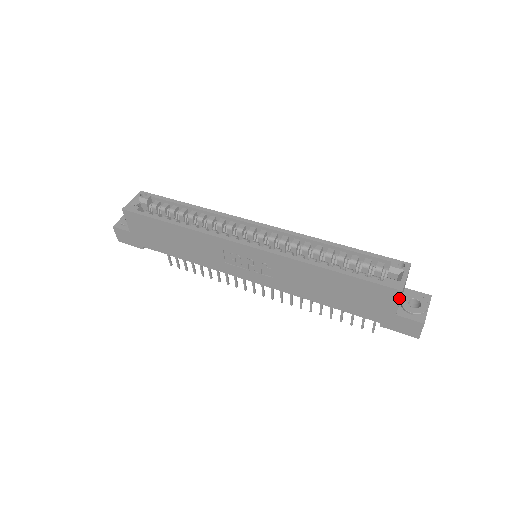
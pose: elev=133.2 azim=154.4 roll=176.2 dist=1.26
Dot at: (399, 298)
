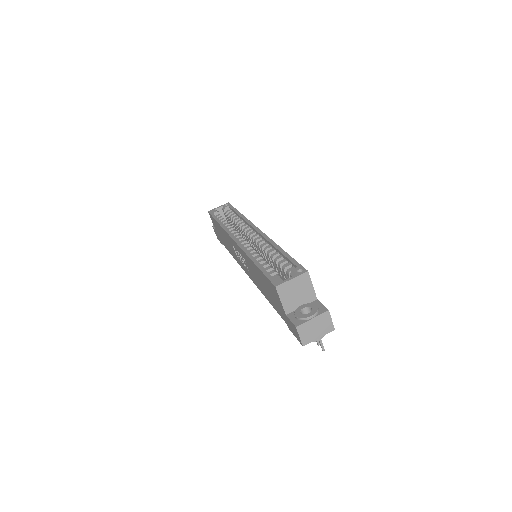
Dot at: (278, 295)
